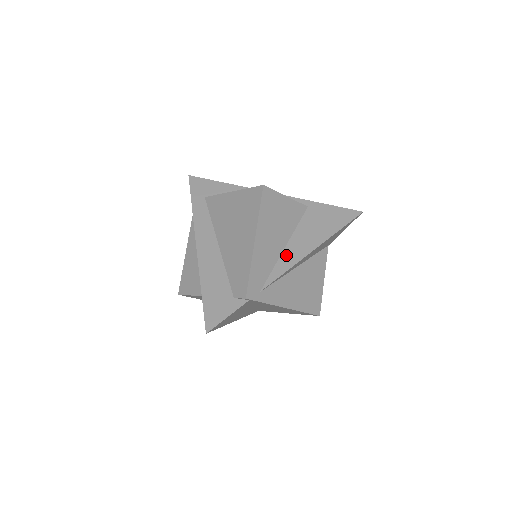
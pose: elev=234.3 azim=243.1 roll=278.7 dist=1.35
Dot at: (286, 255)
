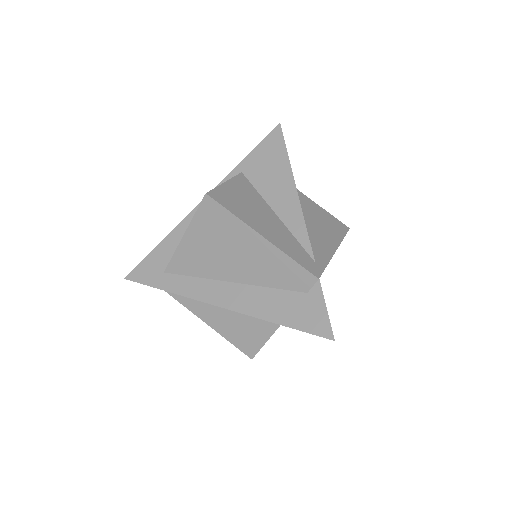
Dot at: (286, 218)
